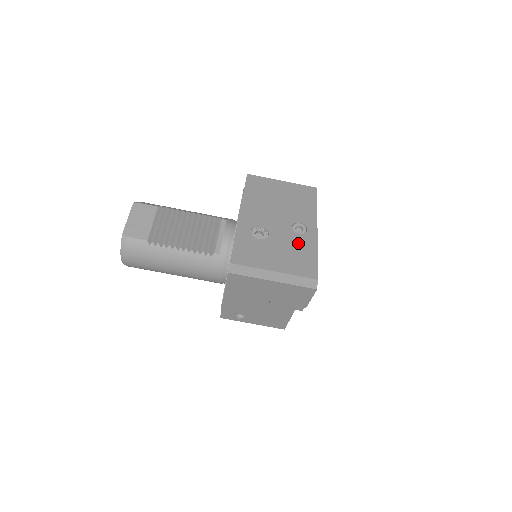
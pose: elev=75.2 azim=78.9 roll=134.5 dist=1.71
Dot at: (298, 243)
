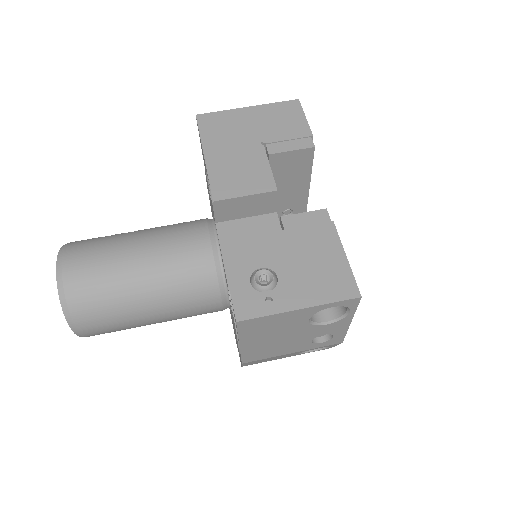
Dot at: occluded
